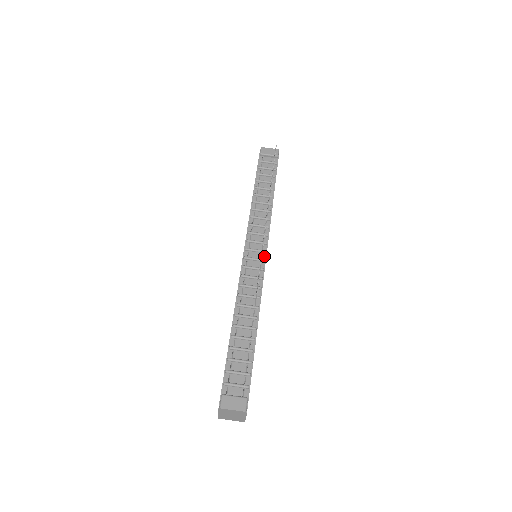
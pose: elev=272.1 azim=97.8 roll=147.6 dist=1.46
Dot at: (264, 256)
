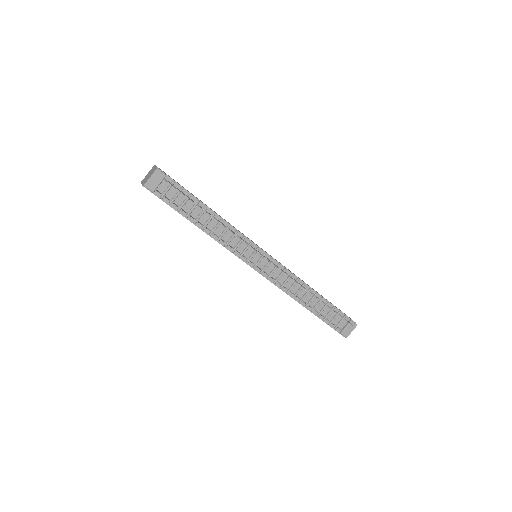
Dot at: (268, 257)
